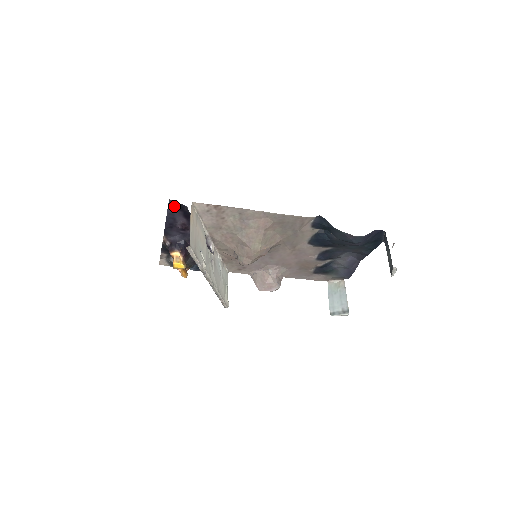
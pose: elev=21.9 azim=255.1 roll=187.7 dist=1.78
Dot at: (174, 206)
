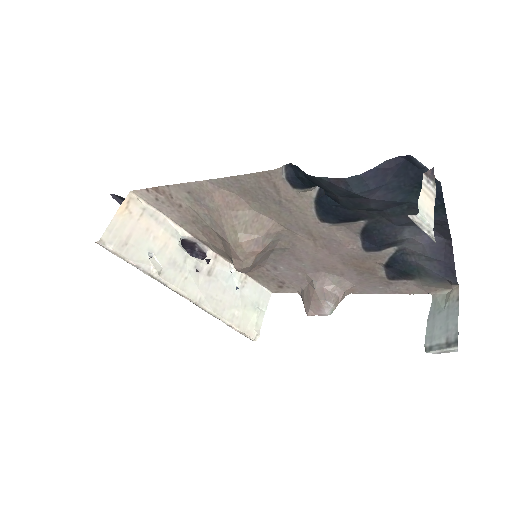
Dot at: occluded
